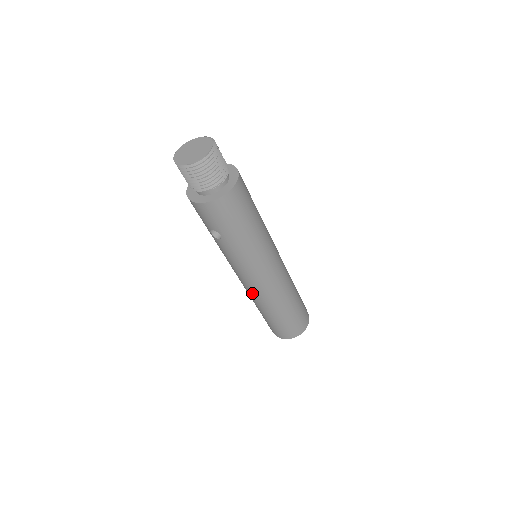
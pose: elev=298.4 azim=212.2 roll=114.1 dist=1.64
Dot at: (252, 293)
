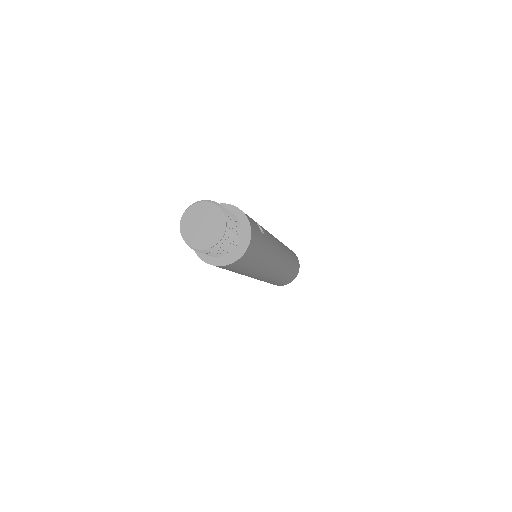
Dot at: occluded
